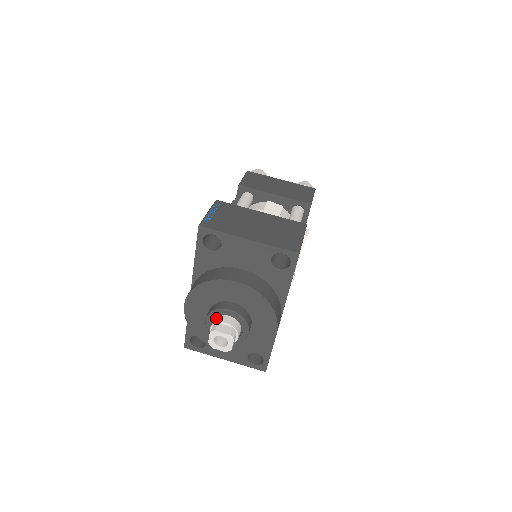
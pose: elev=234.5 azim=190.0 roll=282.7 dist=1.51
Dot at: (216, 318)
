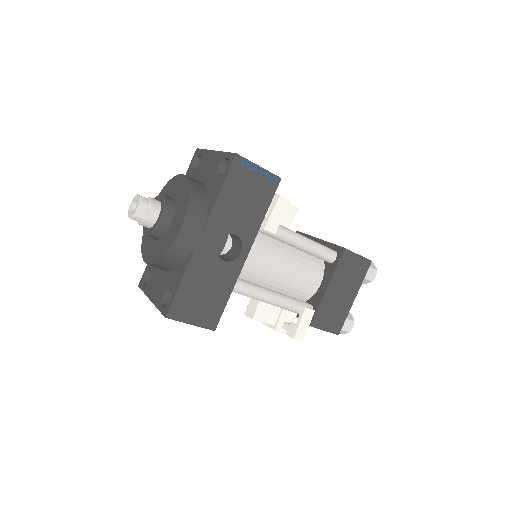
Dot at: occluded
